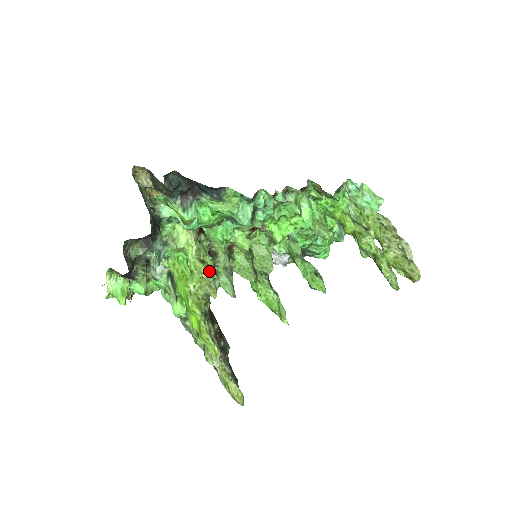
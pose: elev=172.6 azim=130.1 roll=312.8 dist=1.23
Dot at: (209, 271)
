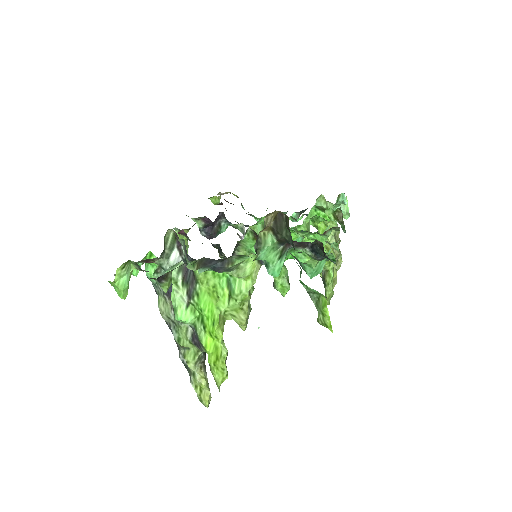
Dot at: (248, 301)
